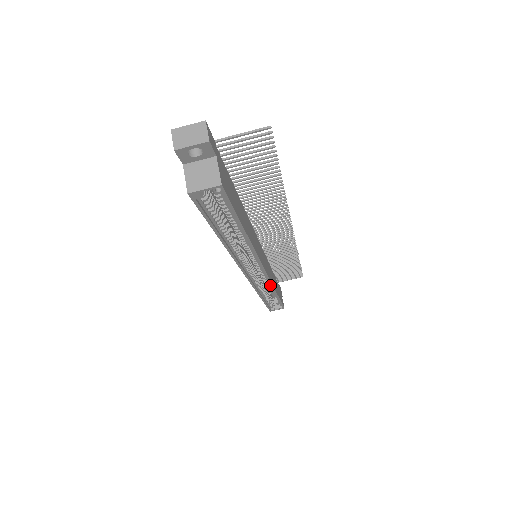
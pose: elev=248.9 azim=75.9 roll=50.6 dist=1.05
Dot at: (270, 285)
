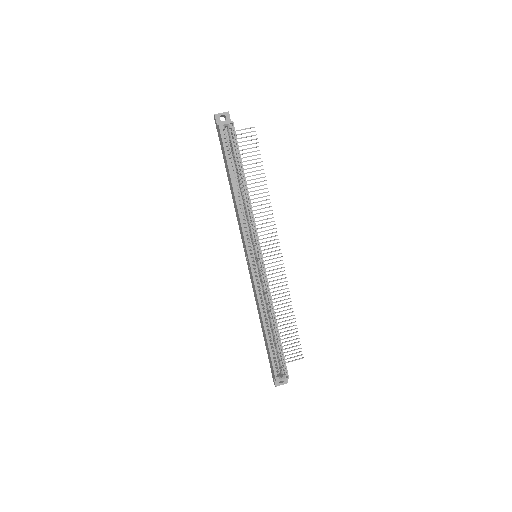
Dot at: (269, 298)
